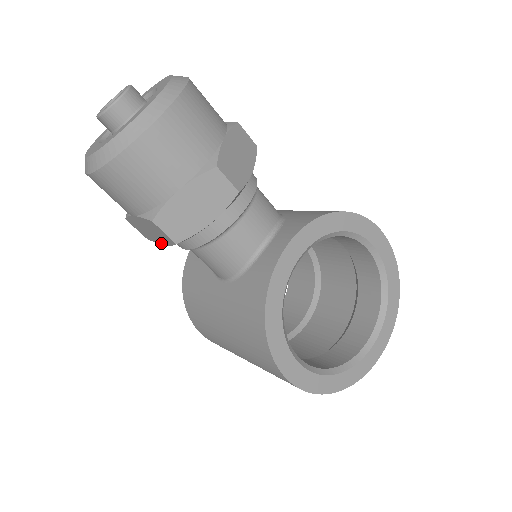
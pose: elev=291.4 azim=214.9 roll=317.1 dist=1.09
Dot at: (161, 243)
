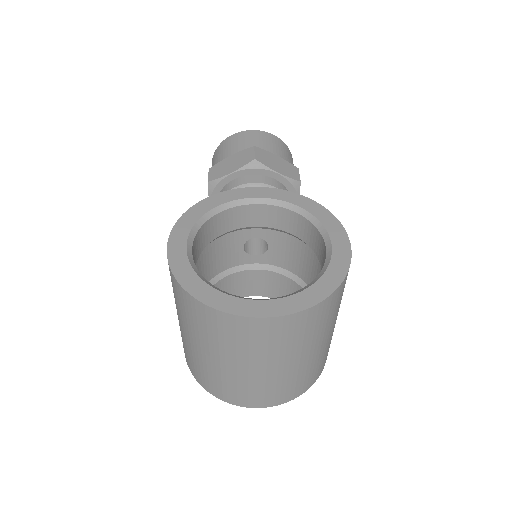
Dot at: occluded
